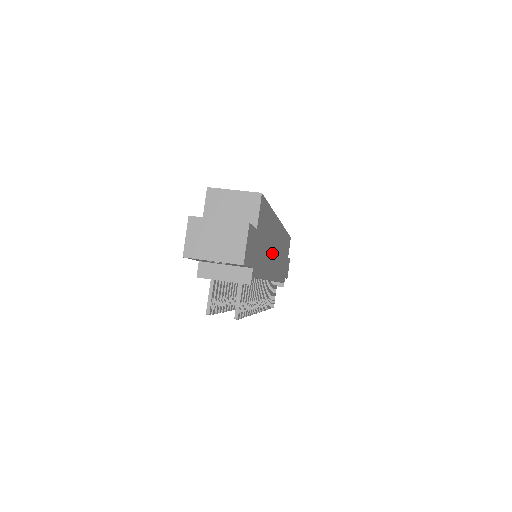
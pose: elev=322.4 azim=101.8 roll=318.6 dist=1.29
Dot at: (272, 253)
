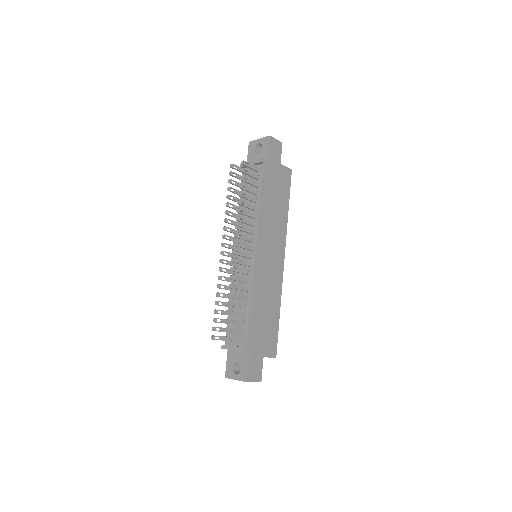
Dot at: (270, 233)
